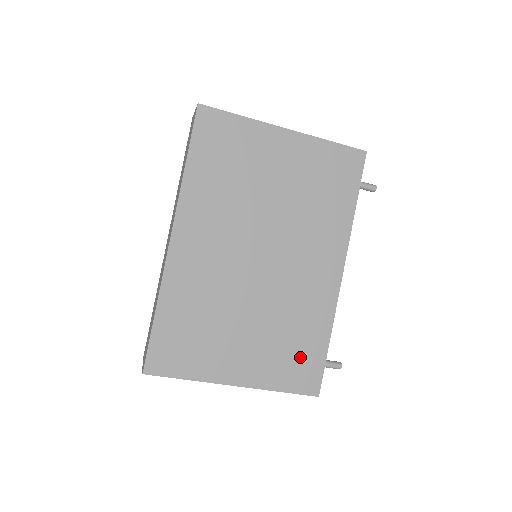
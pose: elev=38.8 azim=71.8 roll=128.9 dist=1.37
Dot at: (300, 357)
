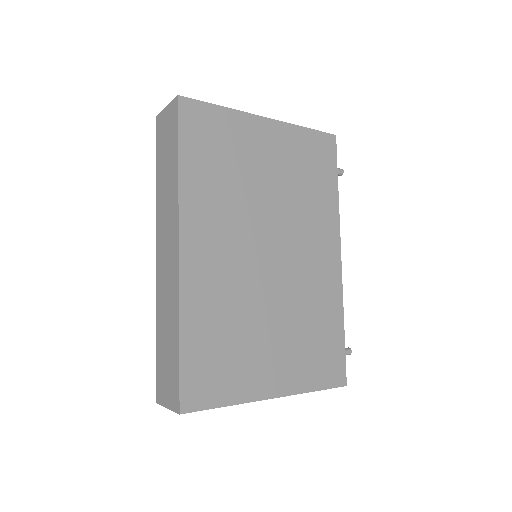
Dot at: (324, 350)
